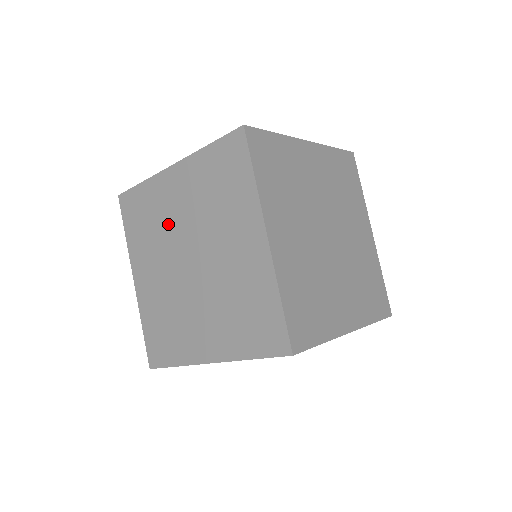
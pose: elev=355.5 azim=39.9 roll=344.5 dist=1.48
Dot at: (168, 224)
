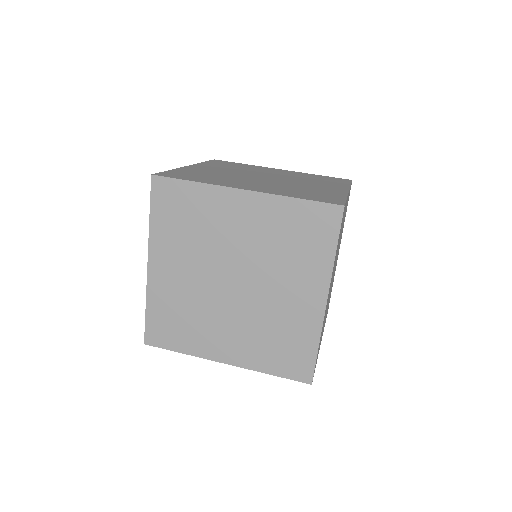
Dot at: (217, 238)
